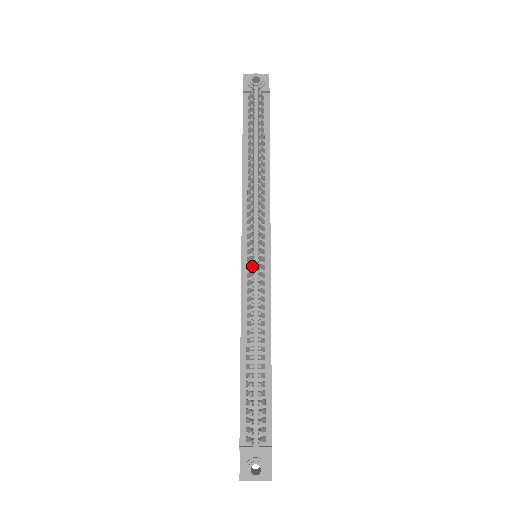
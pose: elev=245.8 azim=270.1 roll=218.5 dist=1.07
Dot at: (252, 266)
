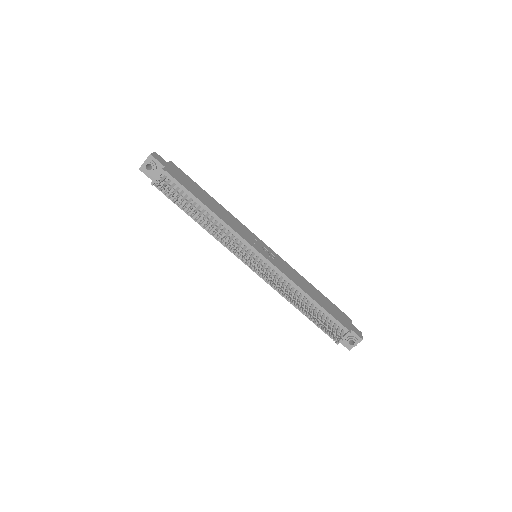
Dot at: (260, 273)
